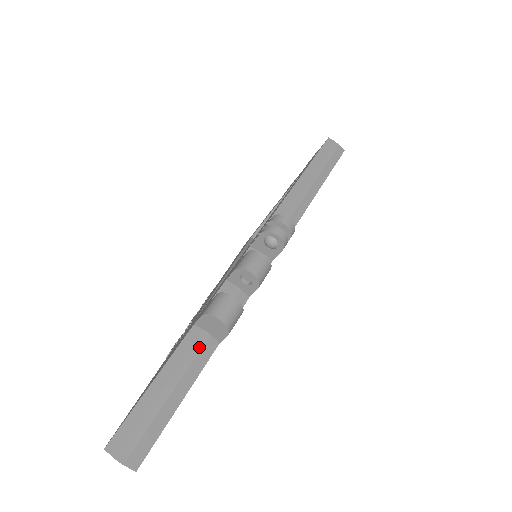
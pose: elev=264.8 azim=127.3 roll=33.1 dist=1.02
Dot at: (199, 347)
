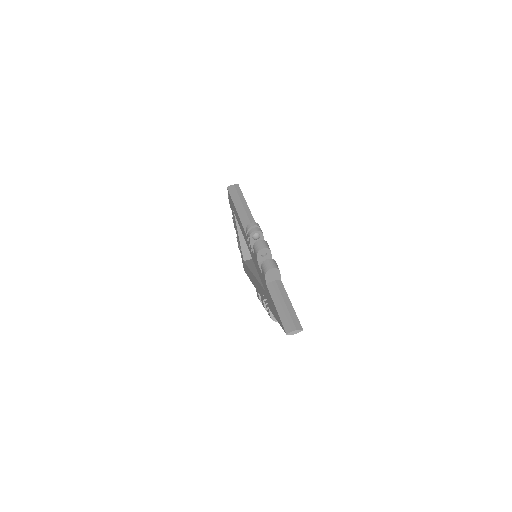
Dot at: (276, 287)
